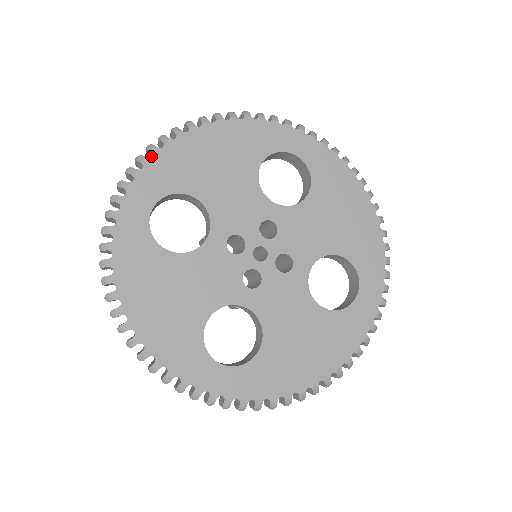
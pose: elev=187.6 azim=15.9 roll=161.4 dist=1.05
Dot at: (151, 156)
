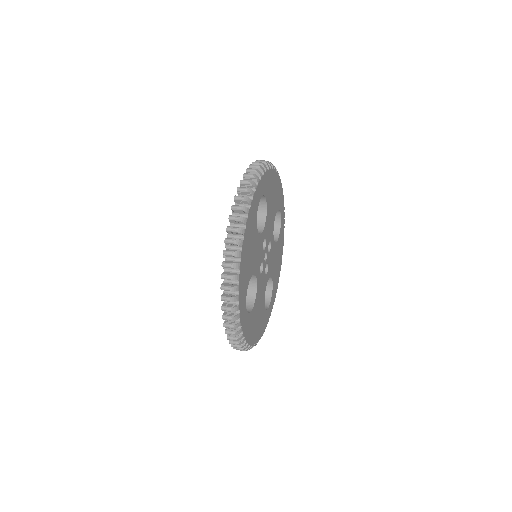
Dot at: occluded
